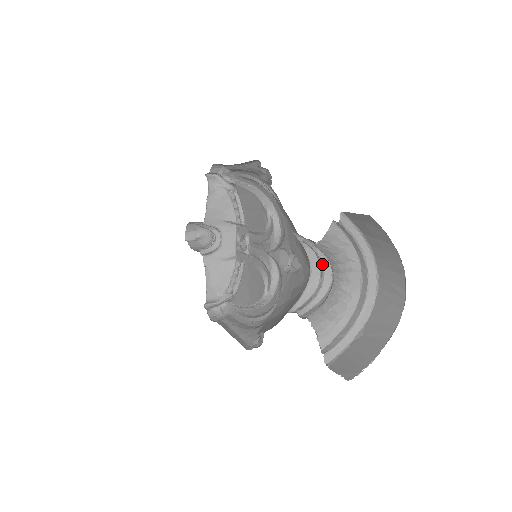
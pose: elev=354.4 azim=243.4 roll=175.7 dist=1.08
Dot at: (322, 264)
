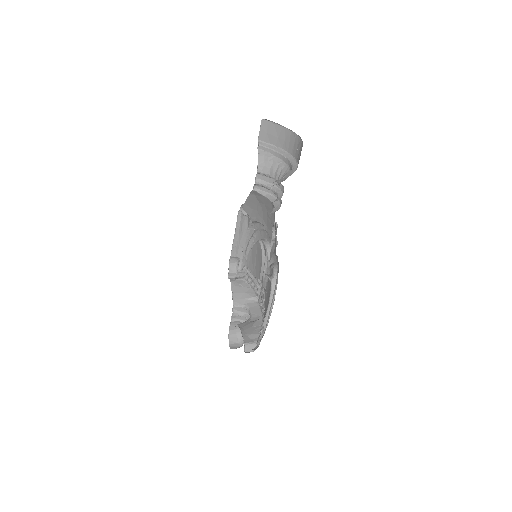
Dot at: (274, 190)
